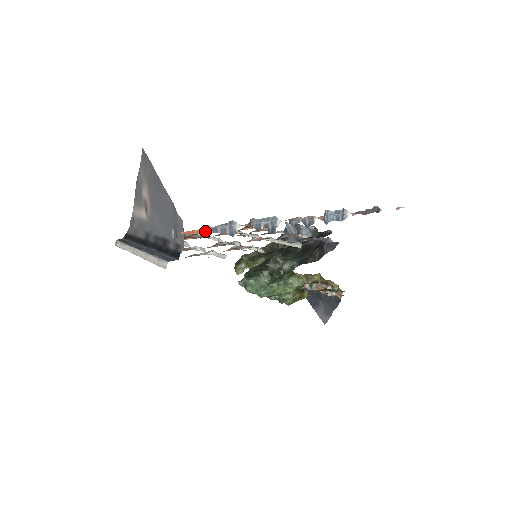
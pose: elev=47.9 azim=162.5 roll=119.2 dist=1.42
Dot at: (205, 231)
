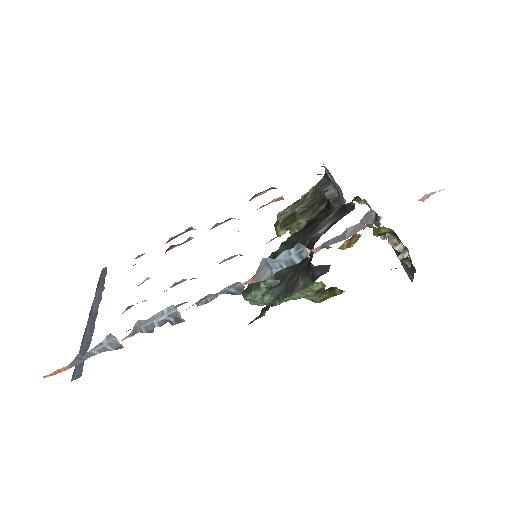
Dot at: (77, 361)
